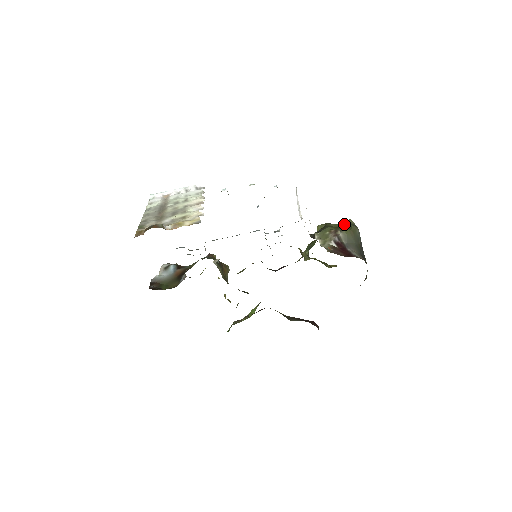
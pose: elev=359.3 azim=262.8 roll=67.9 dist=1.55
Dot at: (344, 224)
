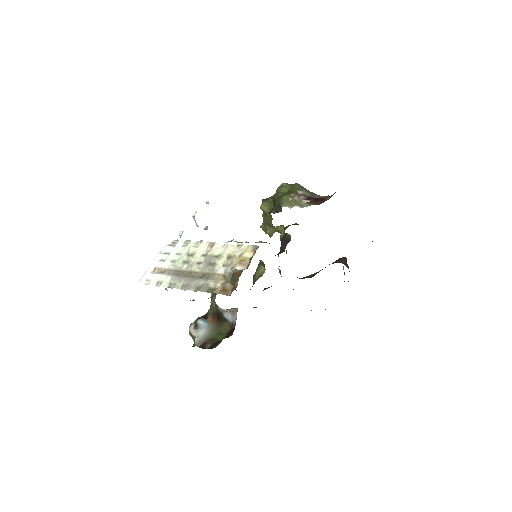
Dot at: (284, 189)
